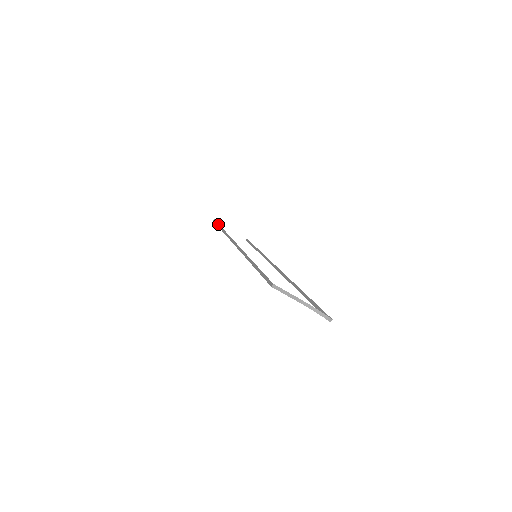
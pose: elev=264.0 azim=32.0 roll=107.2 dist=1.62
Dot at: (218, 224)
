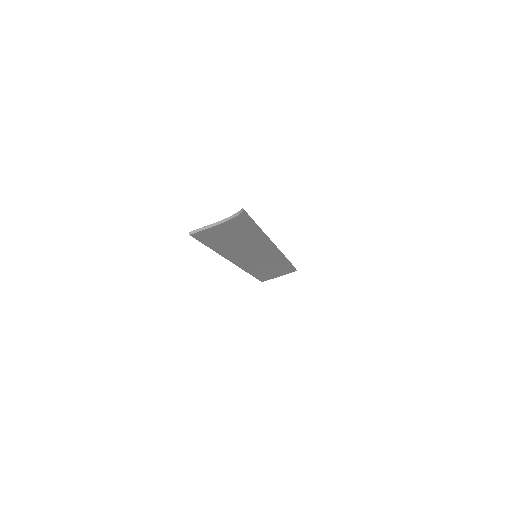
Dot at: occluded
